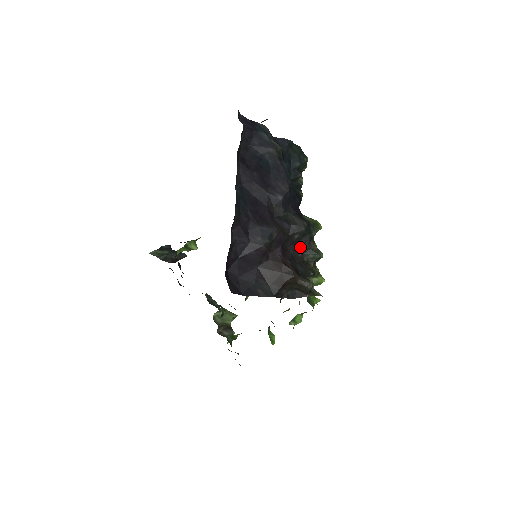
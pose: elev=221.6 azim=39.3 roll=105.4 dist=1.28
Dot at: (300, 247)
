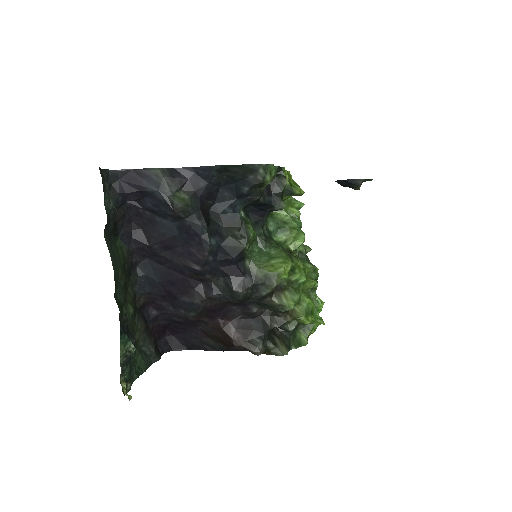
Dot at: (253, 302)
